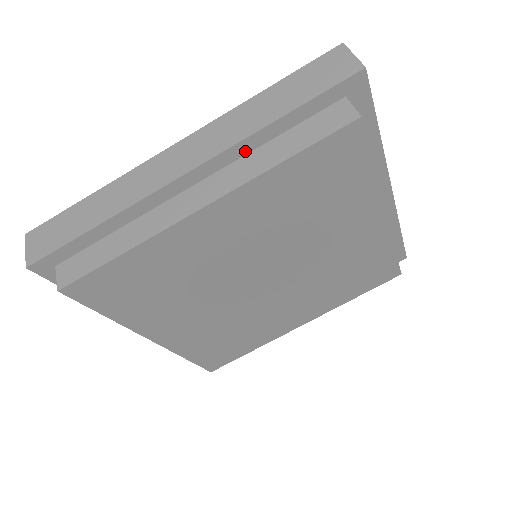
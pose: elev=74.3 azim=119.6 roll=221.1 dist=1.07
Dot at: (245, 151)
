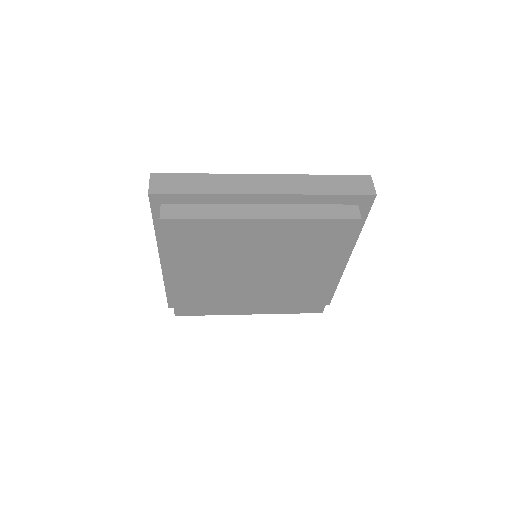
Dot at: occluded
